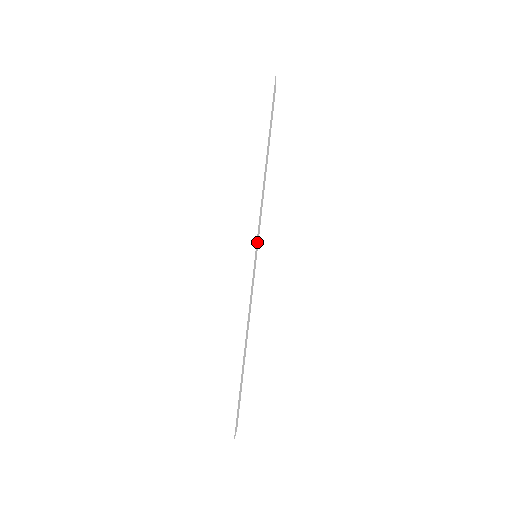
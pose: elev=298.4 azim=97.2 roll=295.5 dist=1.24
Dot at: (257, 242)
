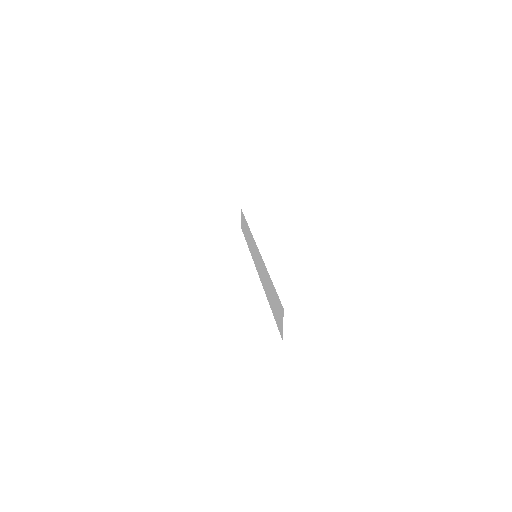
Dot at: (254, 252)
